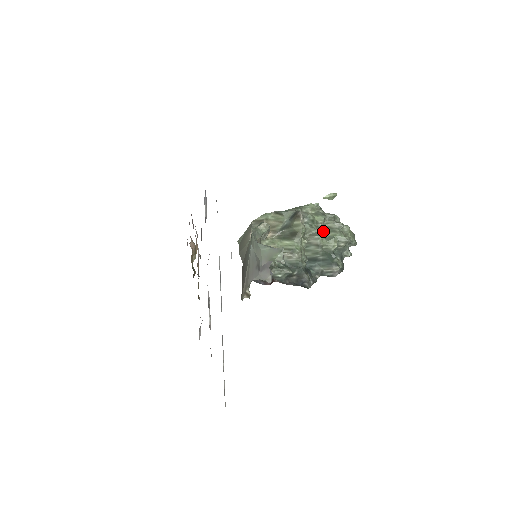
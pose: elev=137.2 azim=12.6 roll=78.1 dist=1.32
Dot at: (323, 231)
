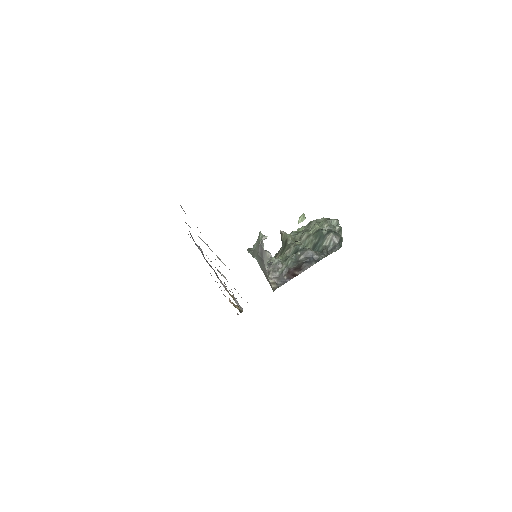
Dot at: occluded
